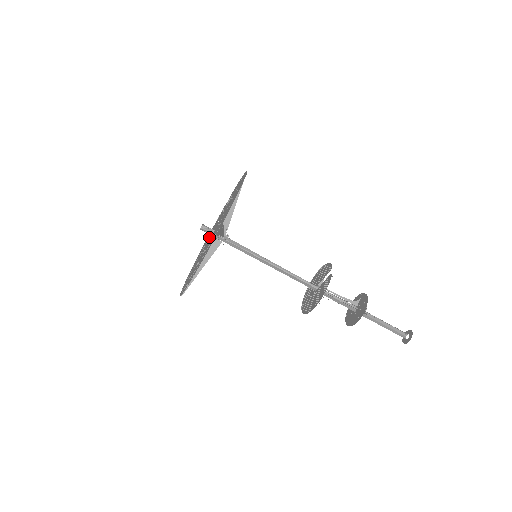
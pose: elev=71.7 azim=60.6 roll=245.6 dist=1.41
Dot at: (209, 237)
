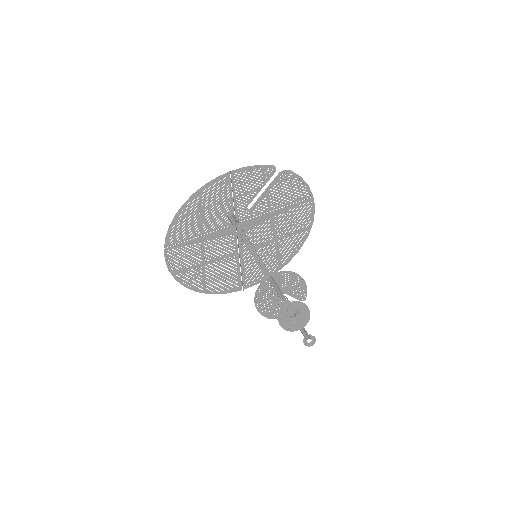
Dot at: (231, 204)
